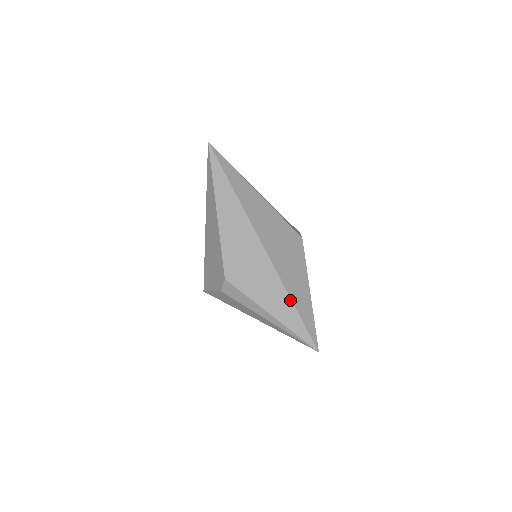
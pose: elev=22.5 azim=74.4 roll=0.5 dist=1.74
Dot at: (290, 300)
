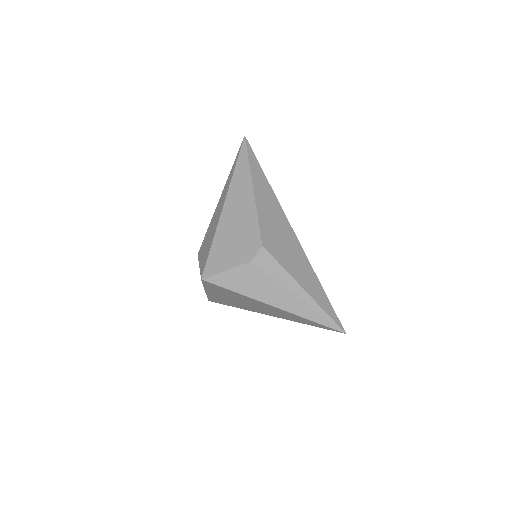
Dot at: (318, 280)
